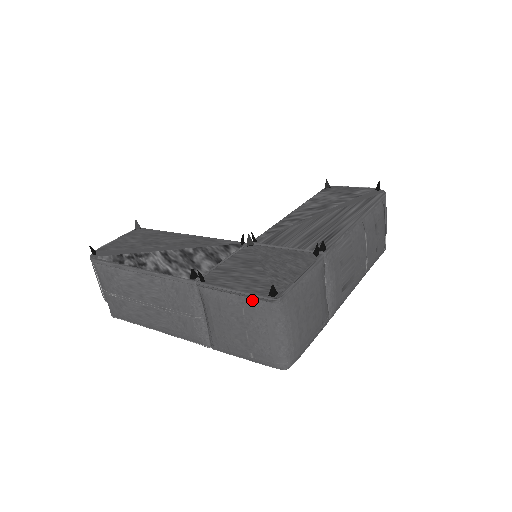
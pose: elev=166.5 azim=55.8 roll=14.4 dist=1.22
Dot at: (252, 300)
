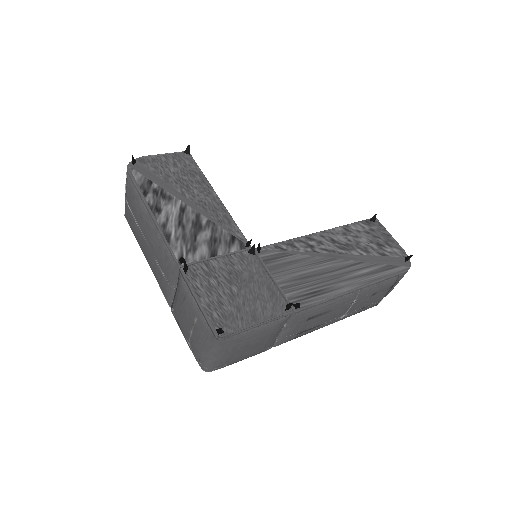
Dot at: (205, 320)
